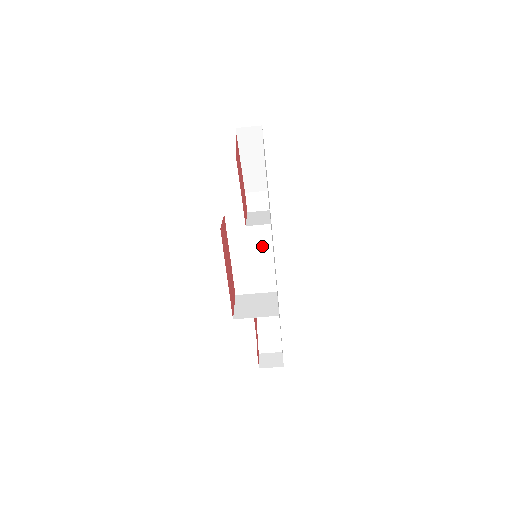
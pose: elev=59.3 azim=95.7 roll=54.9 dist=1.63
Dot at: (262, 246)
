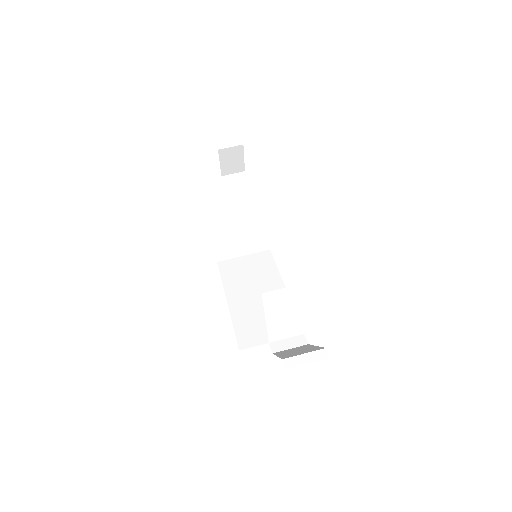
Dot at: (268, 283)
